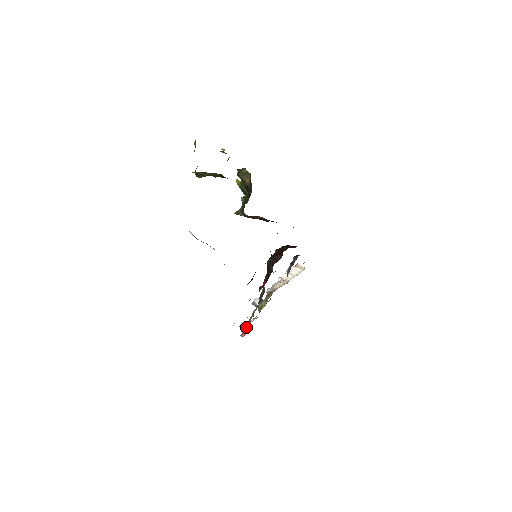
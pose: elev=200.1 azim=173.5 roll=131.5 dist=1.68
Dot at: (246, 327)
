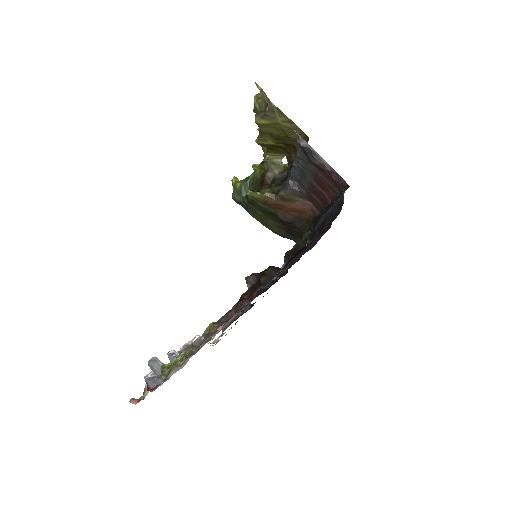
Dot at: (161, 379)
